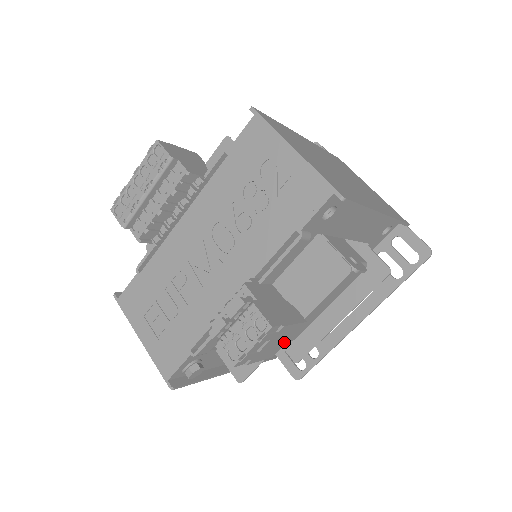
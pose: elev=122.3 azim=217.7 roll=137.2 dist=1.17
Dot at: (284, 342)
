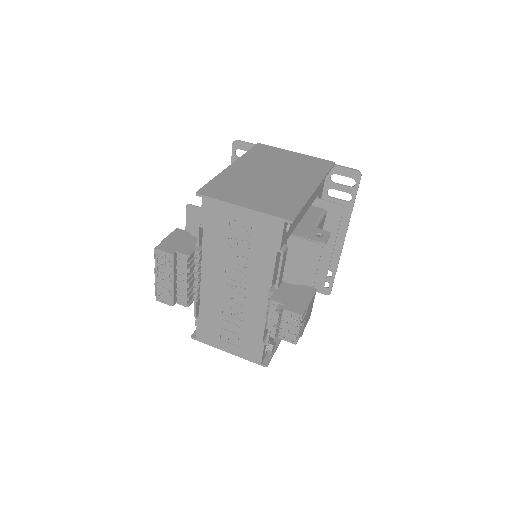
Dot at: (312, 307)
